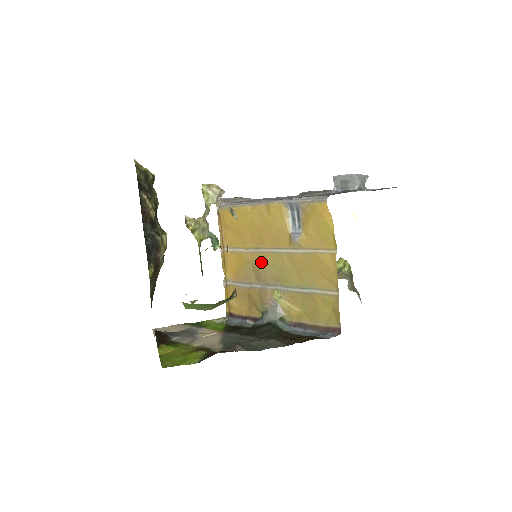
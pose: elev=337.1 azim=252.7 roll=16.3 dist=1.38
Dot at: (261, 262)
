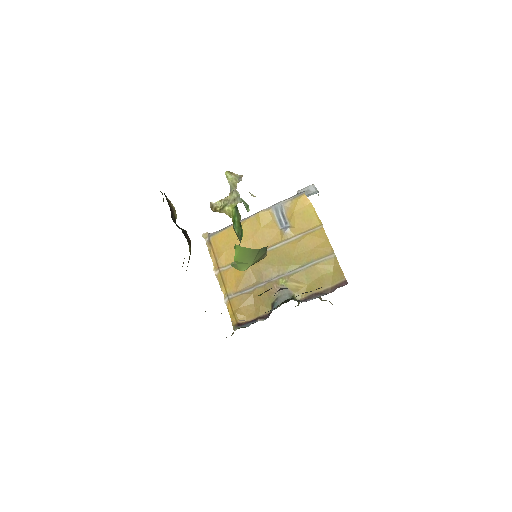
Dot at: (260, 262)
